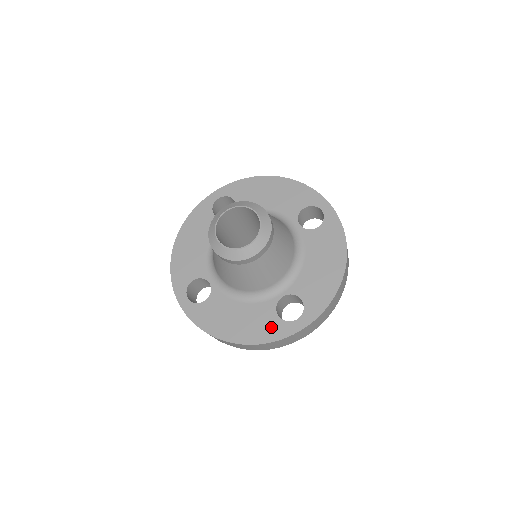
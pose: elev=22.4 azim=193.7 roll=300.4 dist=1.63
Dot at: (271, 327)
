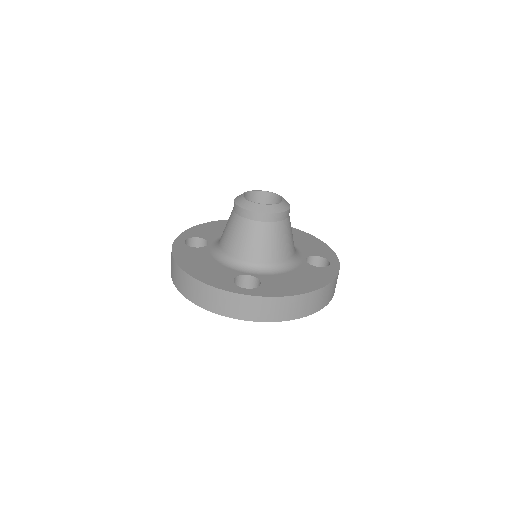
Dot at: (221, 280)
